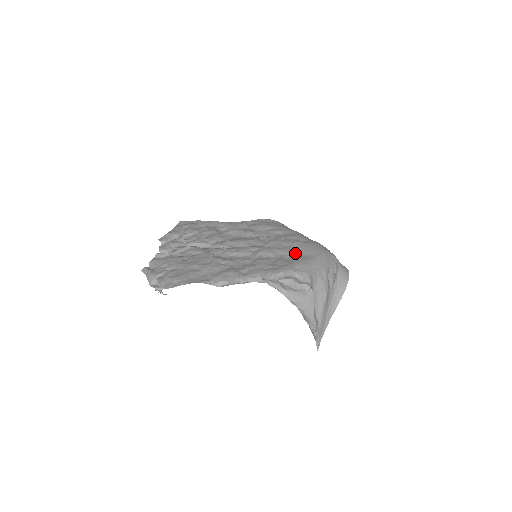
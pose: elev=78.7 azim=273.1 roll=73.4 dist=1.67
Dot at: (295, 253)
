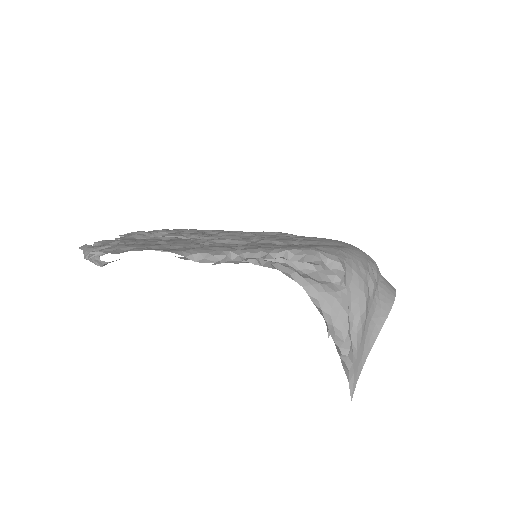
Dot at: (316, 243)
